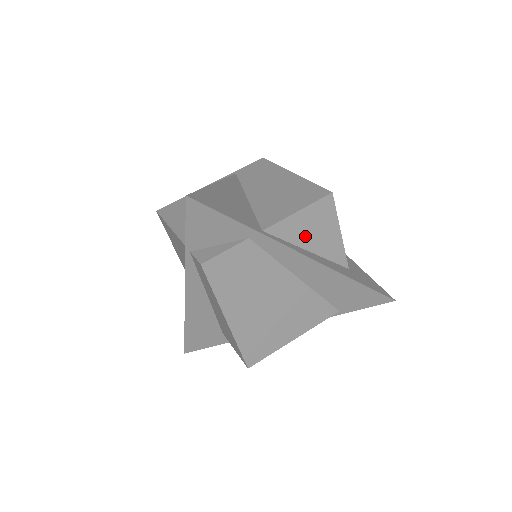
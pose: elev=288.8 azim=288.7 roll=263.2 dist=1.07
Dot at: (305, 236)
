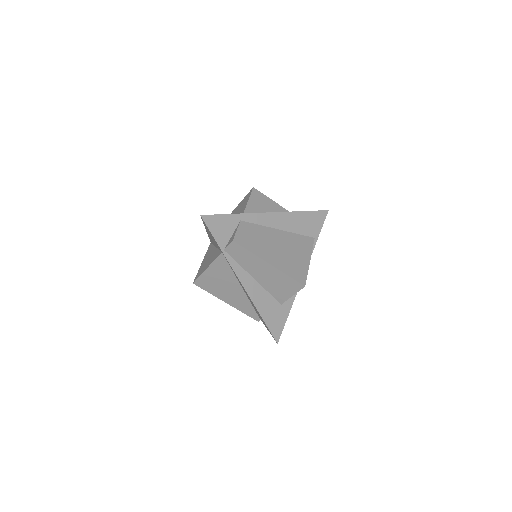
Dot at: (262, 210)
